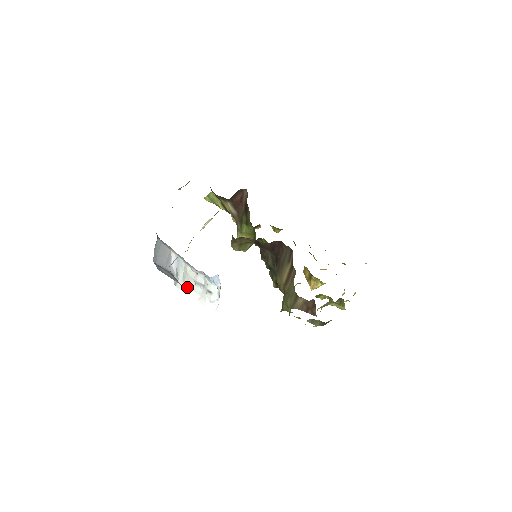
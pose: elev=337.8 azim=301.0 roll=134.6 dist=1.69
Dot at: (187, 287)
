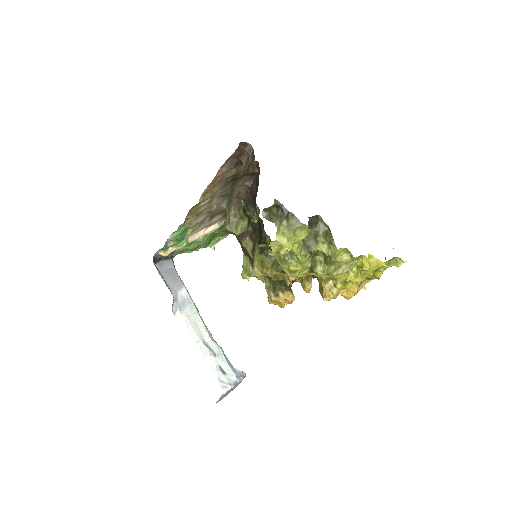
Dot at: (190, 334)
